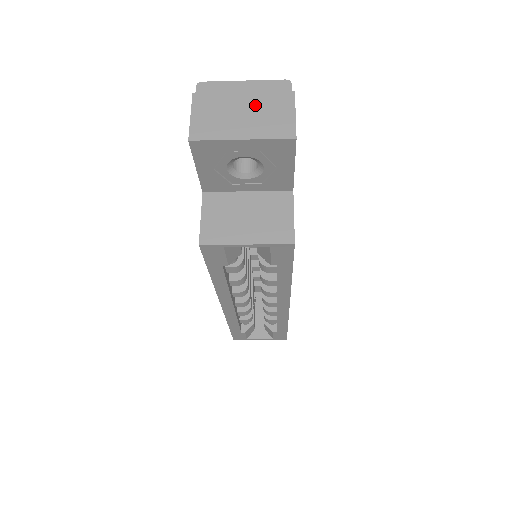
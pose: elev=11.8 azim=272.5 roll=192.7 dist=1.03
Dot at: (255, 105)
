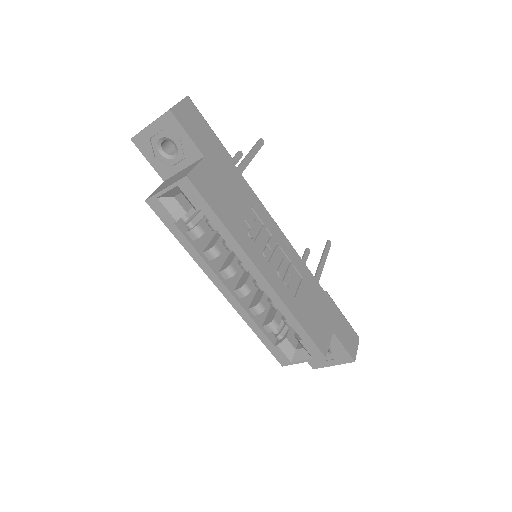
Dot at: occluded
